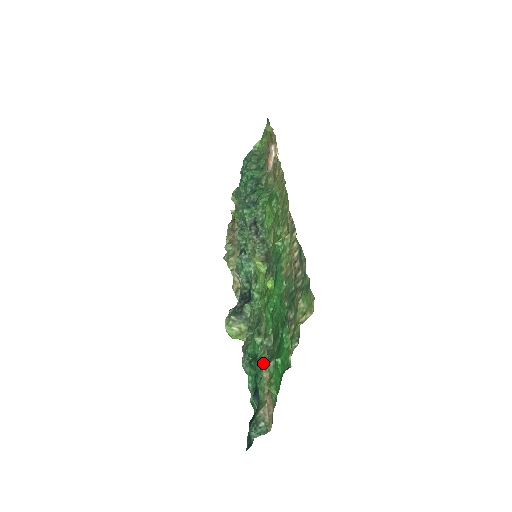
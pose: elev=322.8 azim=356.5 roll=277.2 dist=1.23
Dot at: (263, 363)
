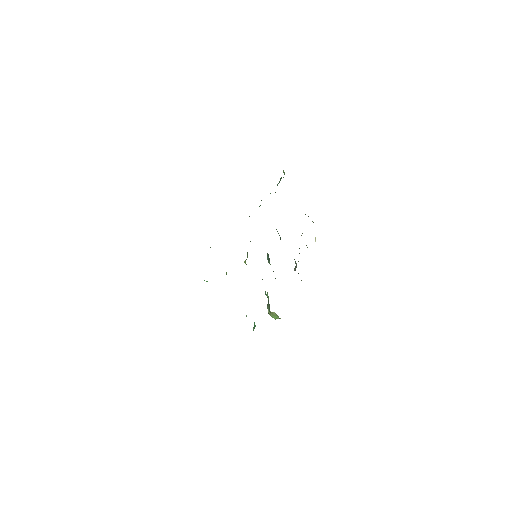
Dot at: occluded
